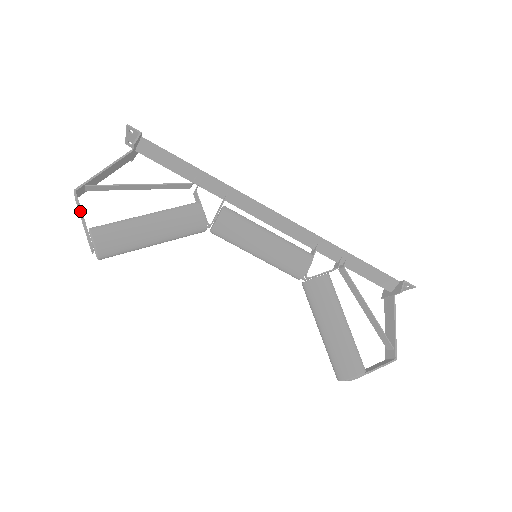
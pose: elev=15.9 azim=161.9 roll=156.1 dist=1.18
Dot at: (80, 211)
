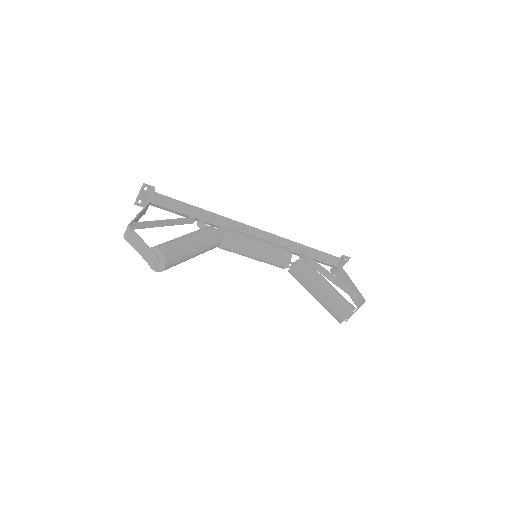
Dot at: (139, 237)
